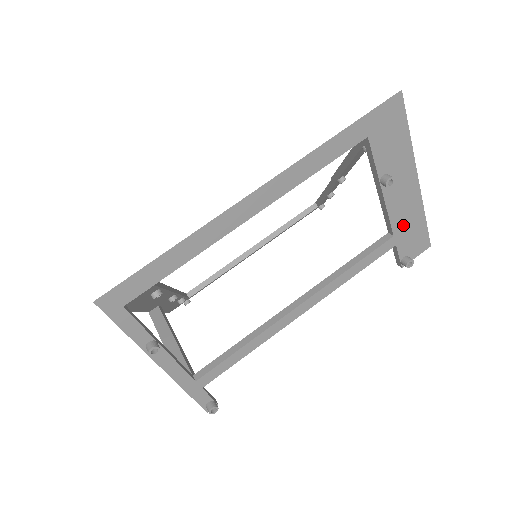
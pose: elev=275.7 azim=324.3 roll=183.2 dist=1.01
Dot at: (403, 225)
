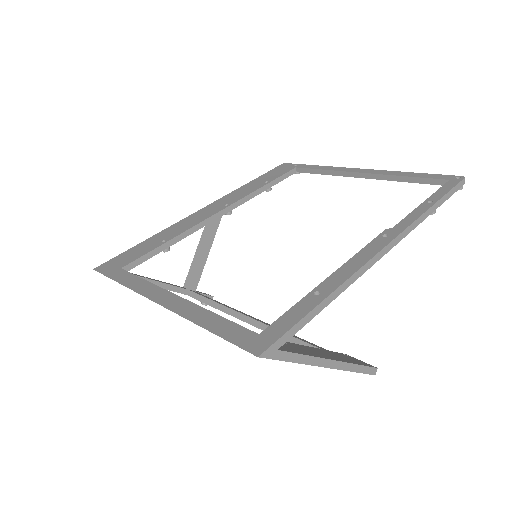
Dot at: occluded
